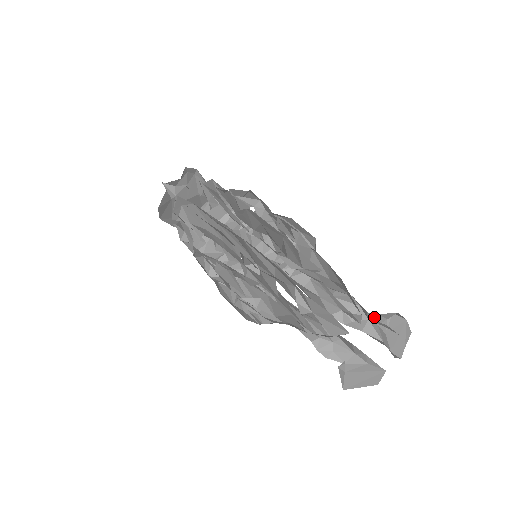
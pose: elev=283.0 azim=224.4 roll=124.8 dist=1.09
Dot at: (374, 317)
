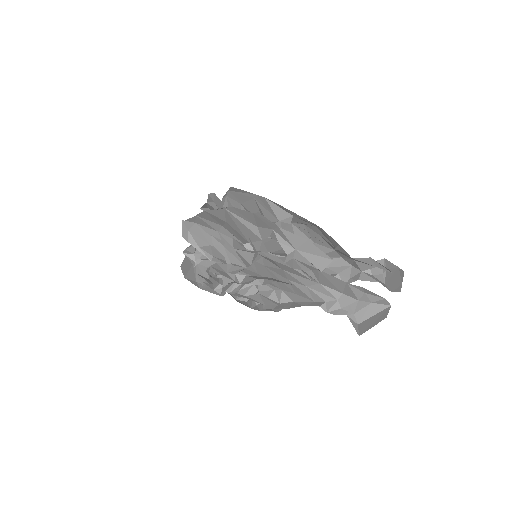
Dot at: (366, 268)
